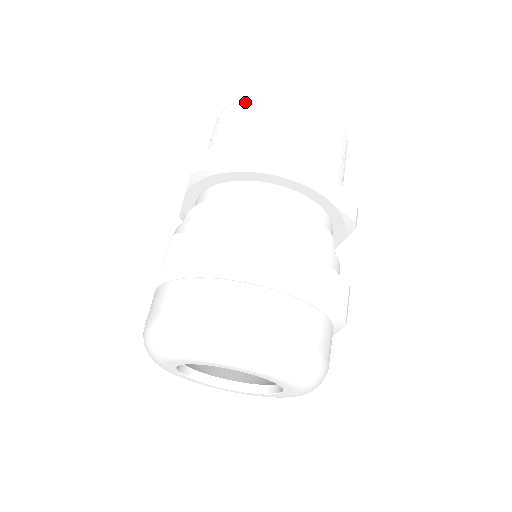
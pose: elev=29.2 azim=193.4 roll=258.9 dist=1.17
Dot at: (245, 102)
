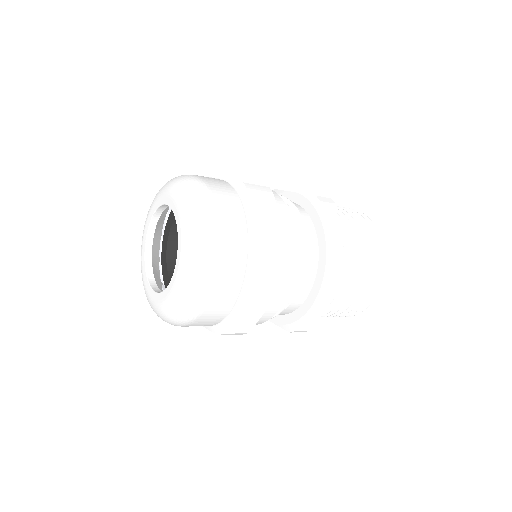
Dot at: occluded
